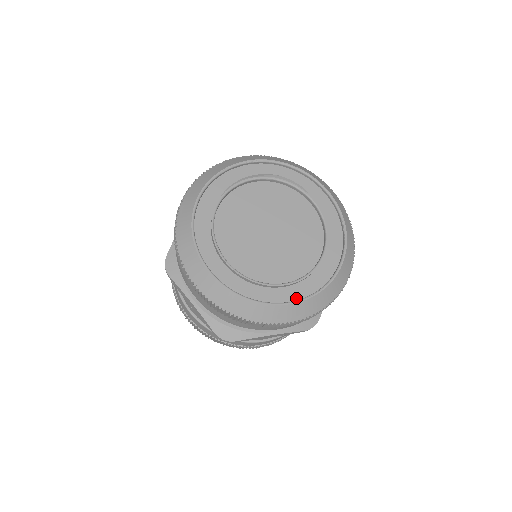
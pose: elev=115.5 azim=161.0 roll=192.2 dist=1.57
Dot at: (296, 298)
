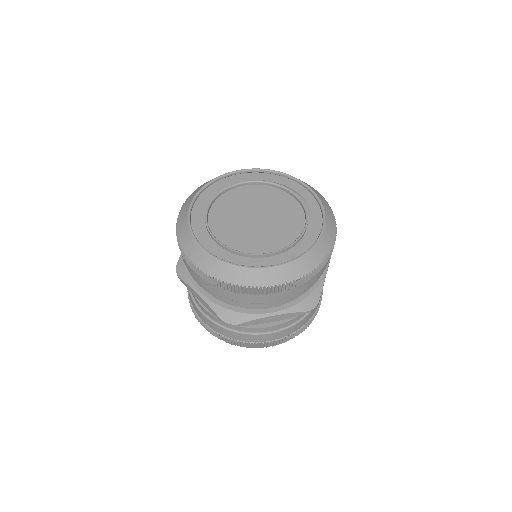
Dot at: occluded
